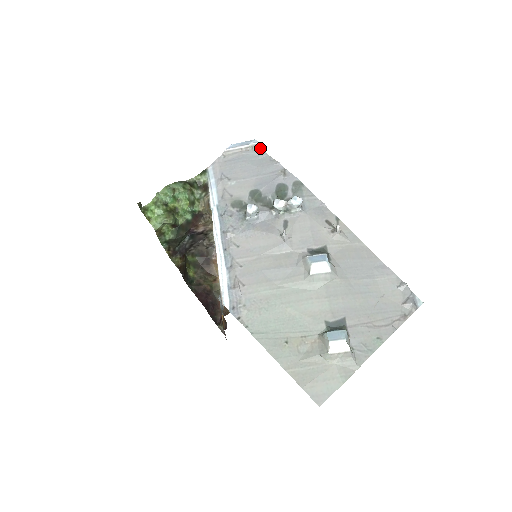
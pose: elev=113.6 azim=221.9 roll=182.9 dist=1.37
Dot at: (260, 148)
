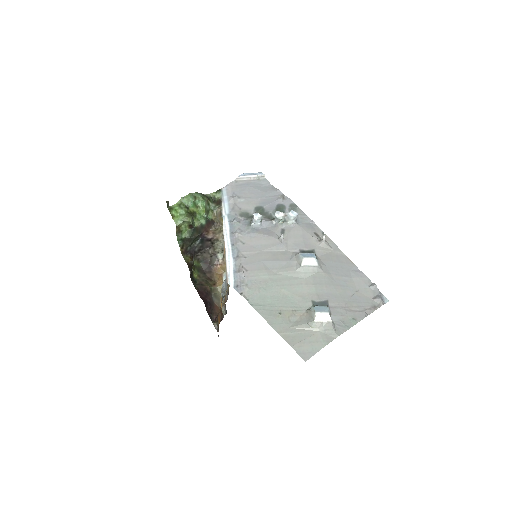
Dot at: (265, 179)
